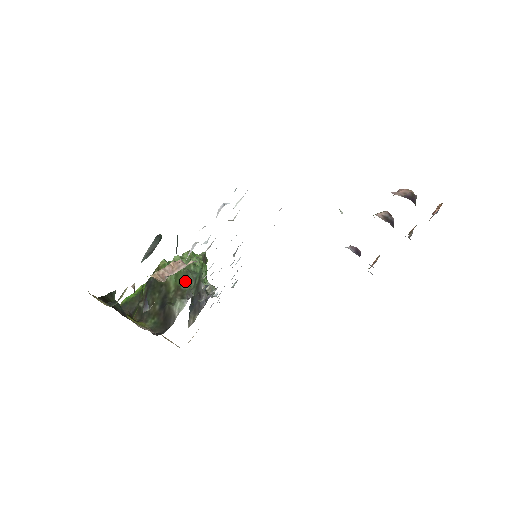
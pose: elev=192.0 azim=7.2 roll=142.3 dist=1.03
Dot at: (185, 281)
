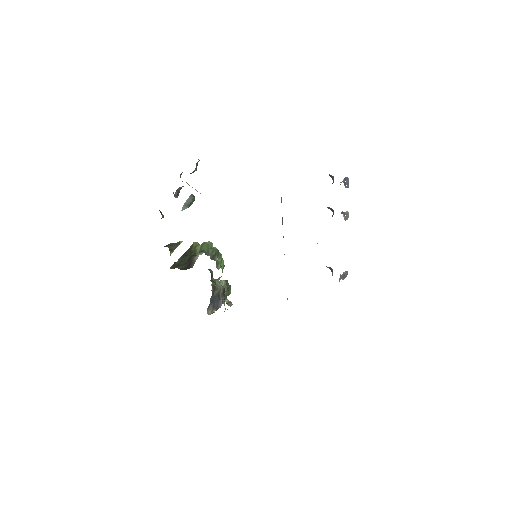
Dot at: (206, 250)
